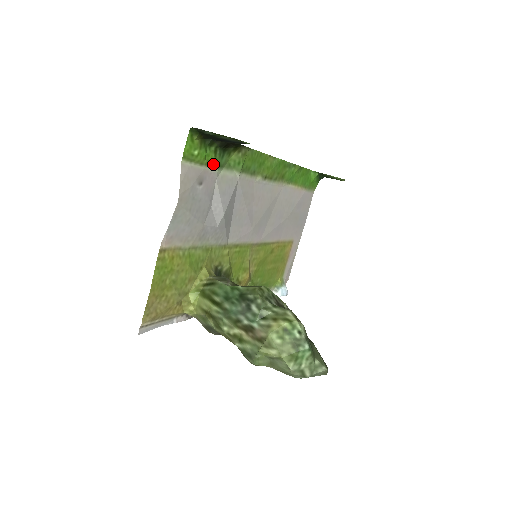
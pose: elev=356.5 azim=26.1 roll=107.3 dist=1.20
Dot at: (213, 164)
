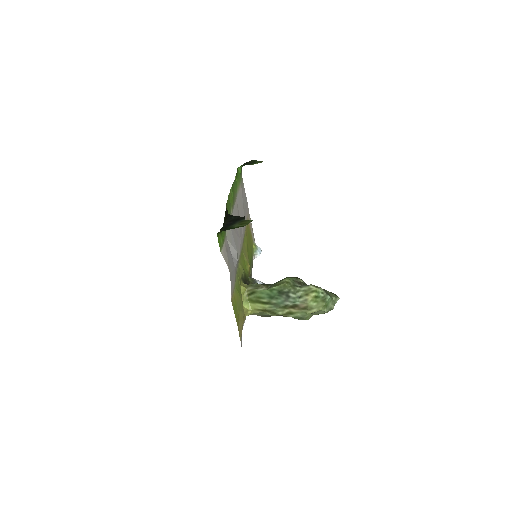
Dot at: (224, 235)
